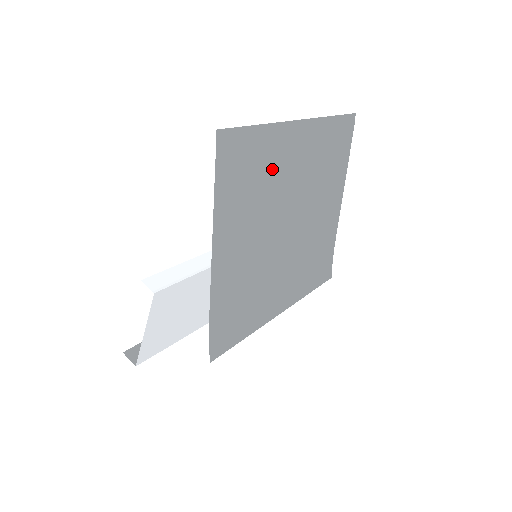
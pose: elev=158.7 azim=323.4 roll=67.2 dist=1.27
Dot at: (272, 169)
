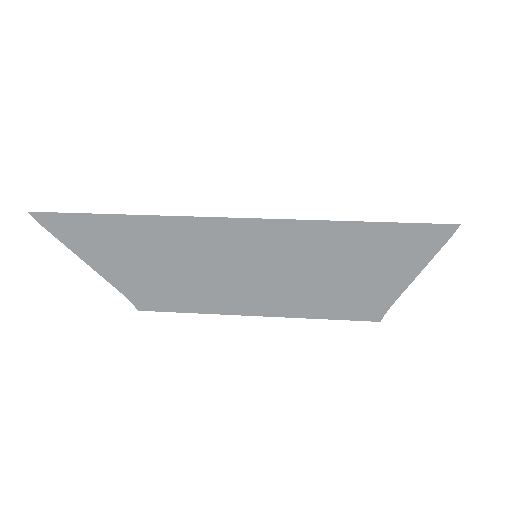
Dot at: (178, 245)
